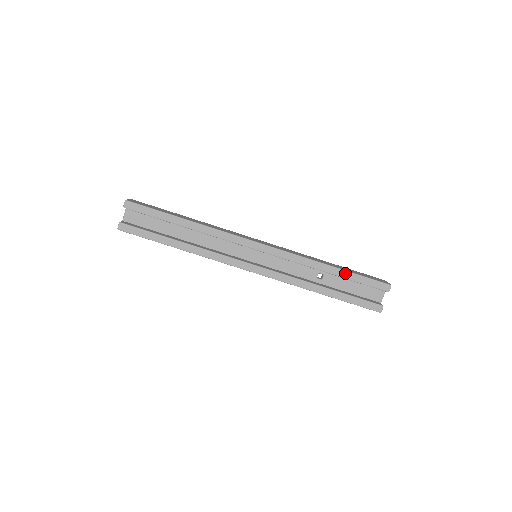
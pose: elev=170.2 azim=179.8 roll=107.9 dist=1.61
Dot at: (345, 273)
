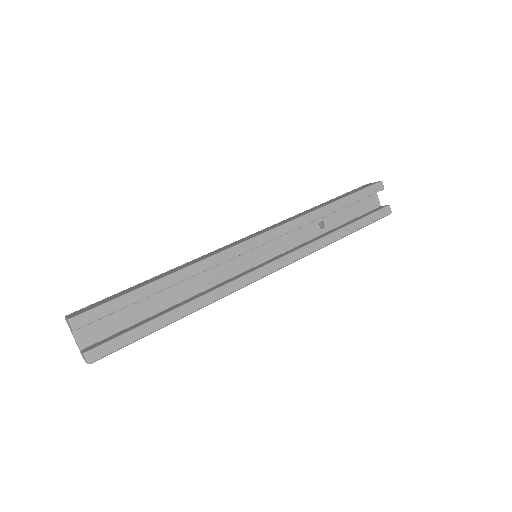
Dot at: (343, 201)
